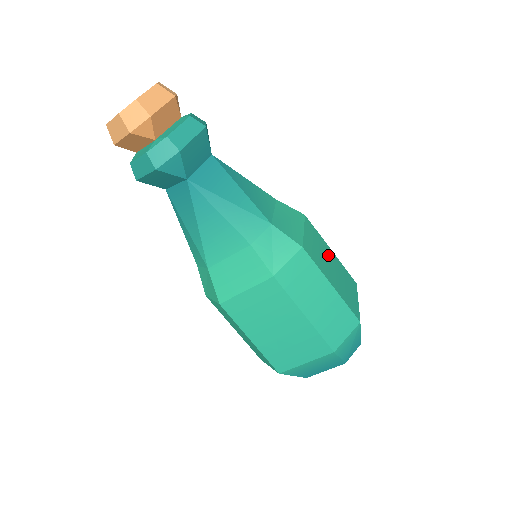
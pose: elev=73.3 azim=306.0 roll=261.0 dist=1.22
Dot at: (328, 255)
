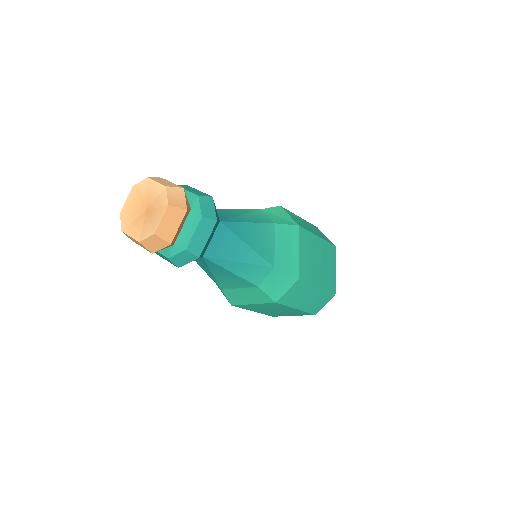
Dot at: (316, 250)
